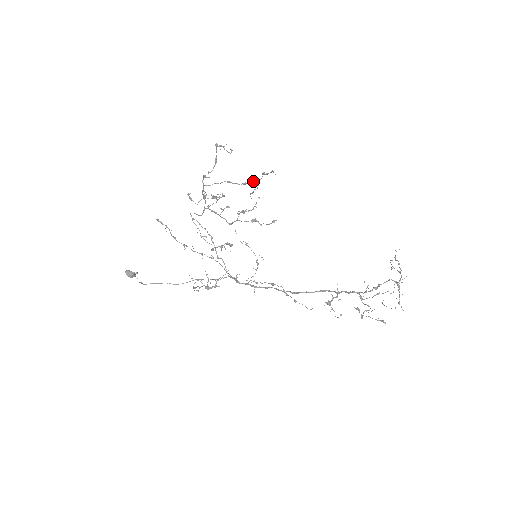
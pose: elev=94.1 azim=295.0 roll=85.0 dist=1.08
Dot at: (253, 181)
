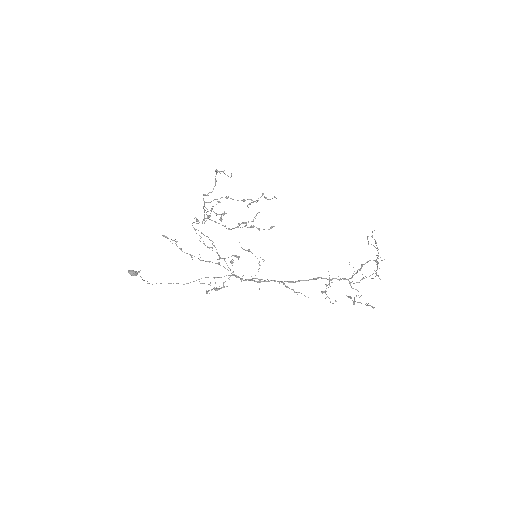
Dot at: occluded
